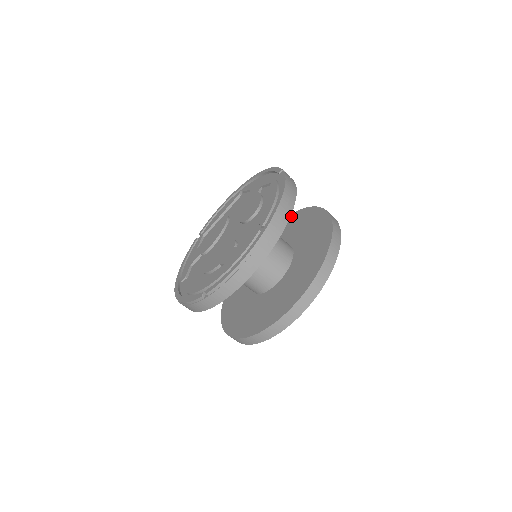
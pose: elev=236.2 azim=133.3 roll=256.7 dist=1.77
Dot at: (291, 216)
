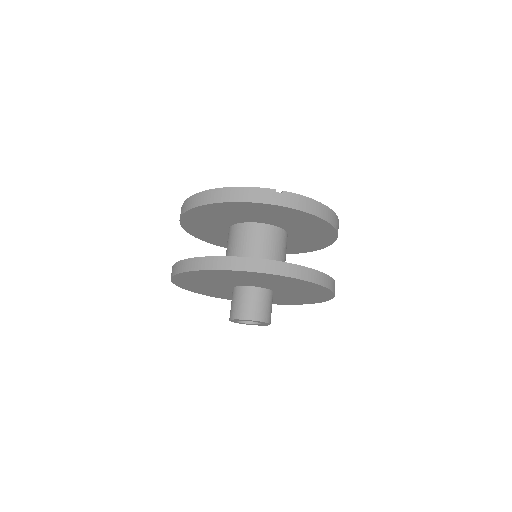
Dot at: occluded
